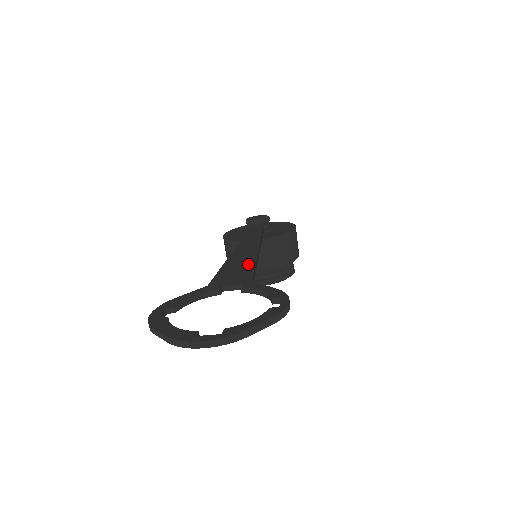
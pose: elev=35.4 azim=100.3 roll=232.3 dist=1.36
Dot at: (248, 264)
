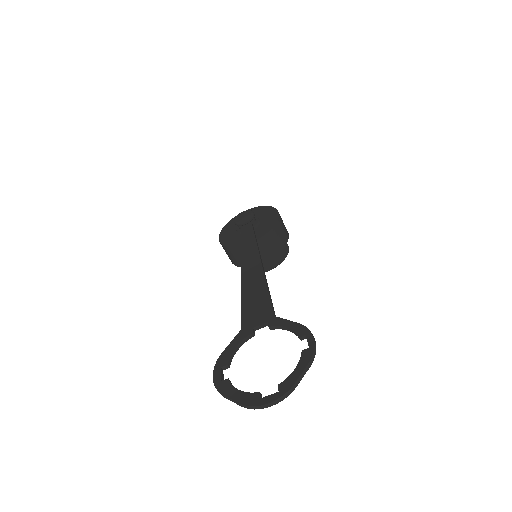
Dot at: (262, 291)
